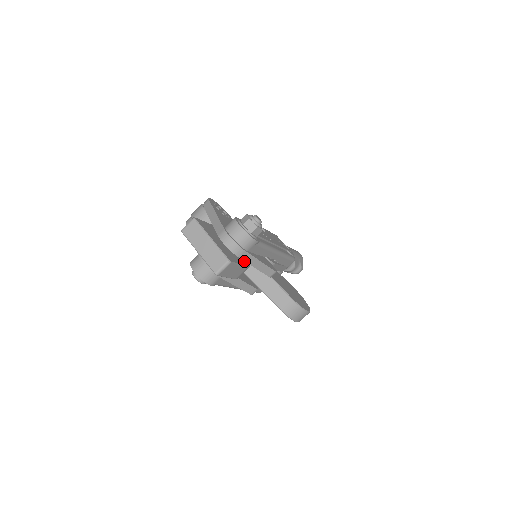
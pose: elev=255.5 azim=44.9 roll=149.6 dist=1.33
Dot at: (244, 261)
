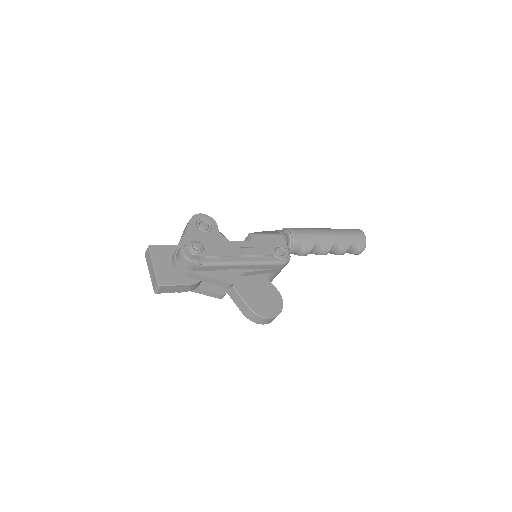
Dot at: (192, 278)
